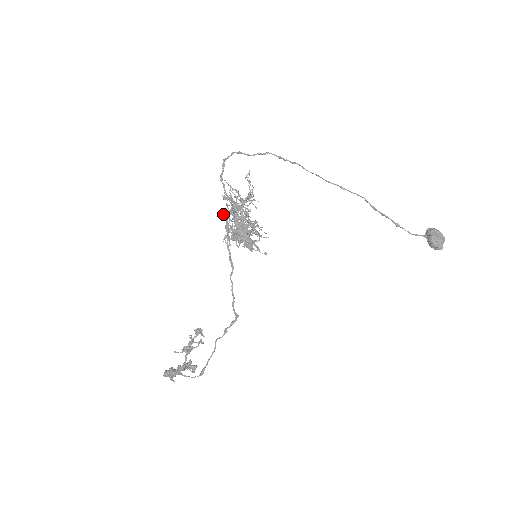
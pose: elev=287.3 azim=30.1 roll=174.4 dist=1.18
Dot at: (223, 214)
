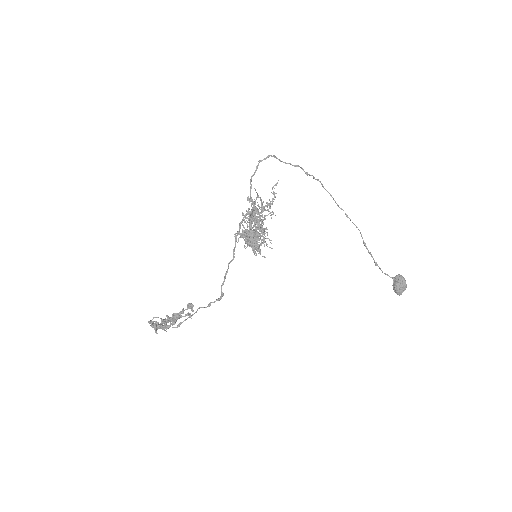
Dot at: occluded
